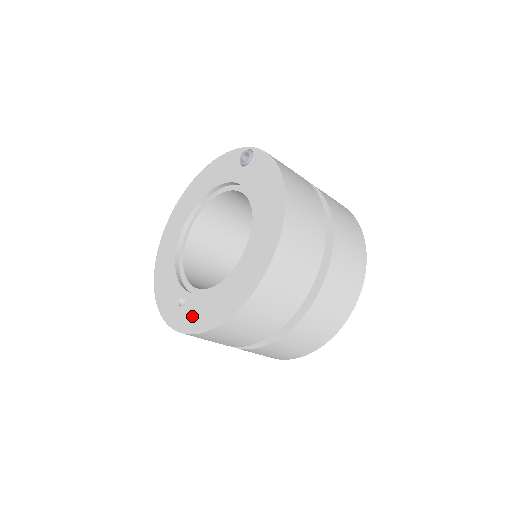
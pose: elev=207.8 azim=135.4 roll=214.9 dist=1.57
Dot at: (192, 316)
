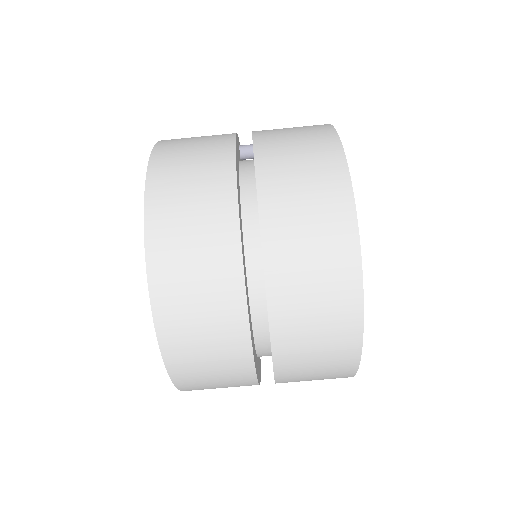
Dot at: occluded
